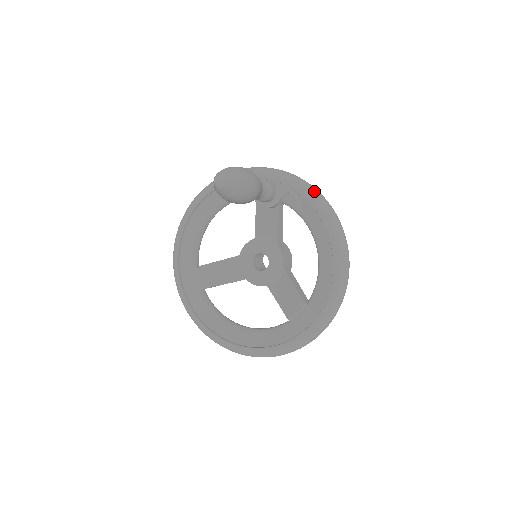
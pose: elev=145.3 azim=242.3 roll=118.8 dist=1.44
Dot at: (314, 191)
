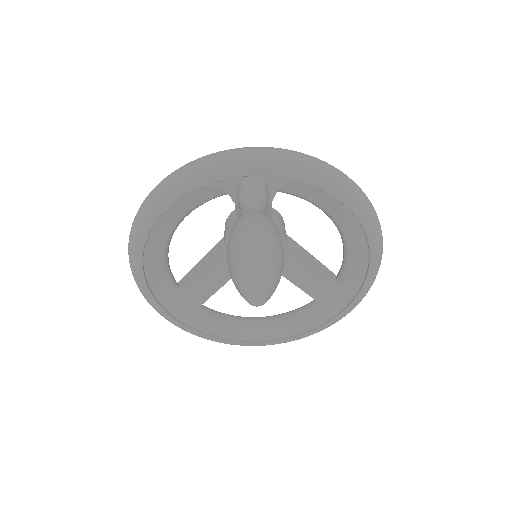
Dot at: (322, 170)
